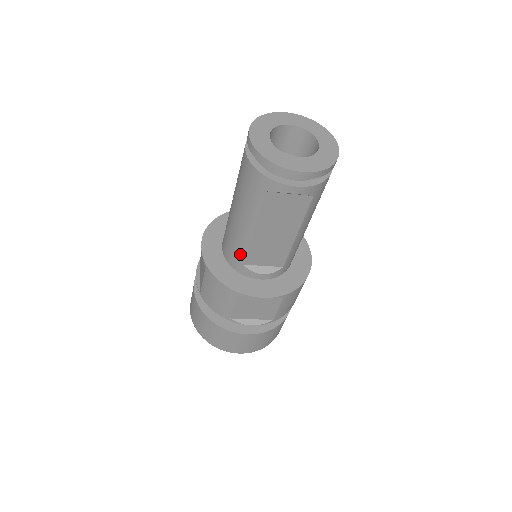
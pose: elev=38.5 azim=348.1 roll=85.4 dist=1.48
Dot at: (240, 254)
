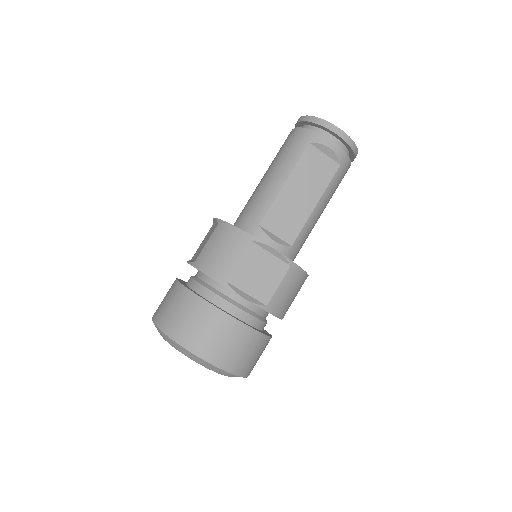
Dot at: (260, 213)
